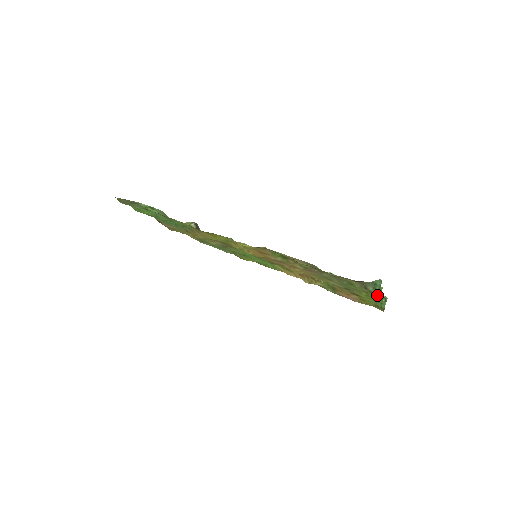
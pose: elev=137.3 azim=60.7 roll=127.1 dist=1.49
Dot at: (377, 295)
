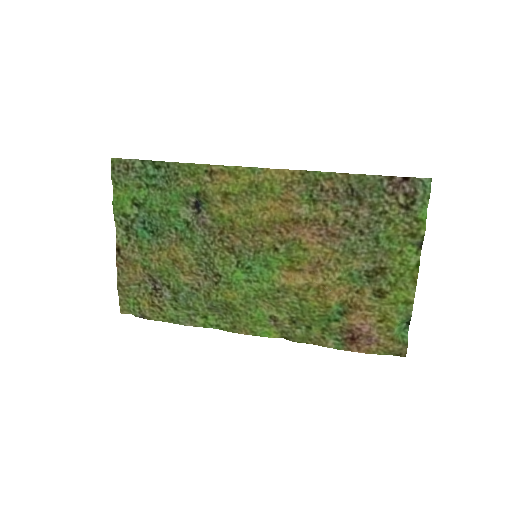
Dot at: (422, 223)
